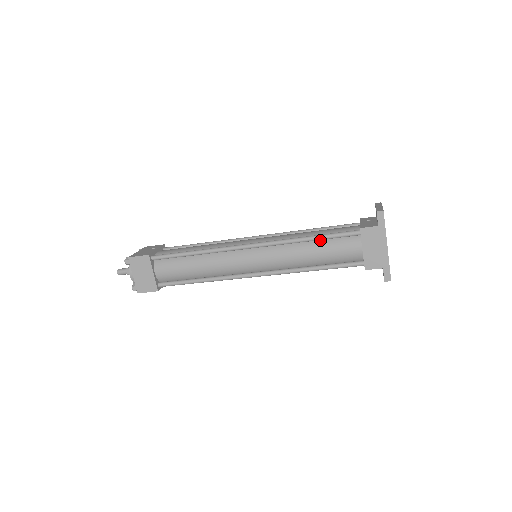
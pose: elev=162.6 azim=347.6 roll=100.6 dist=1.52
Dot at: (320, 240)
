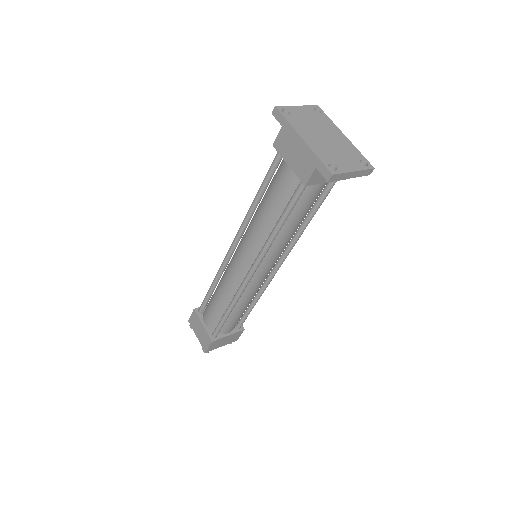
Dot at: (266, 192)
